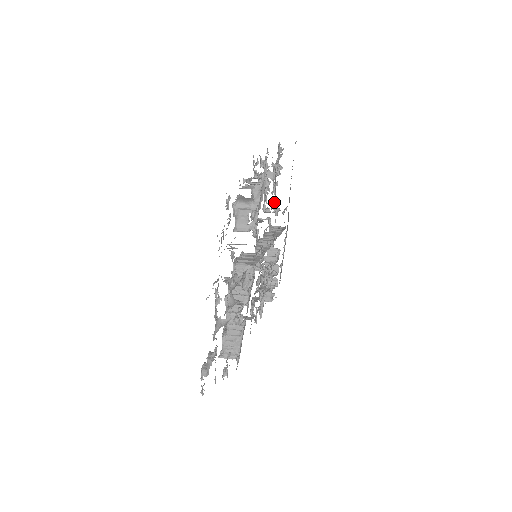
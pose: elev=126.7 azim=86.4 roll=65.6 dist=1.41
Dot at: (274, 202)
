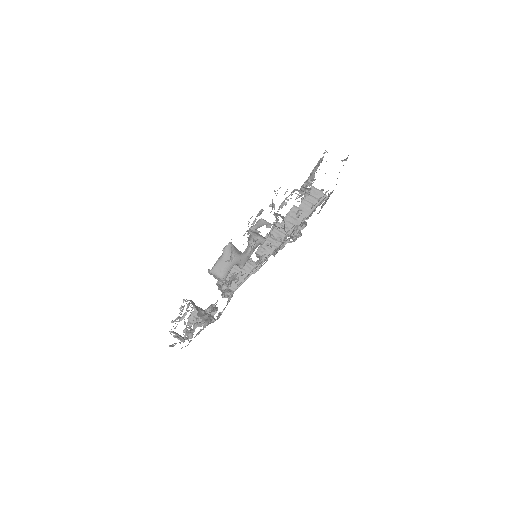
Dot at: (284, 228)
